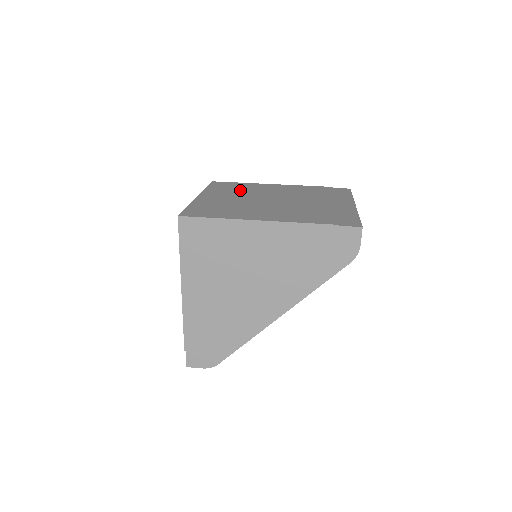
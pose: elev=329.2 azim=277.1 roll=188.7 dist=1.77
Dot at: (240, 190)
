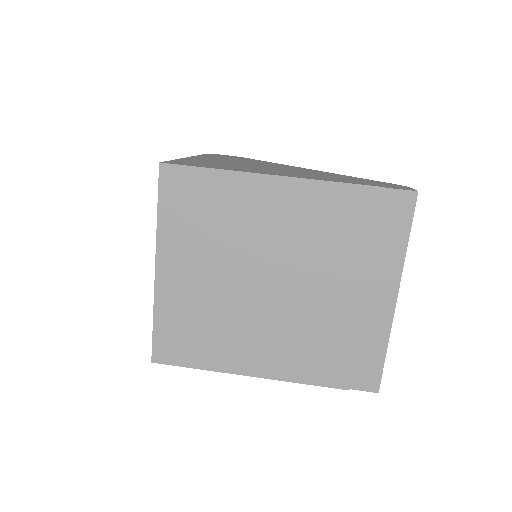
Dot at: (216, 228)
